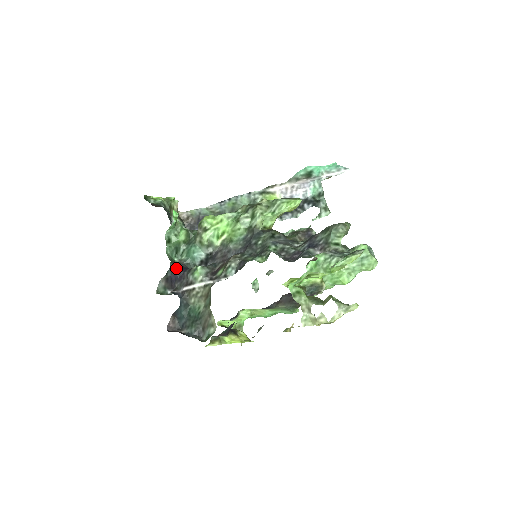
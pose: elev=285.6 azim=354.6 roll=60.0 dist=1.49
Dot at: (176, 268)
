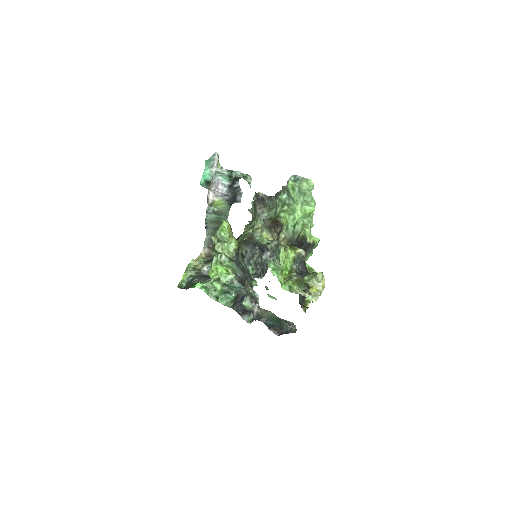
Dot at: (238, 307)
